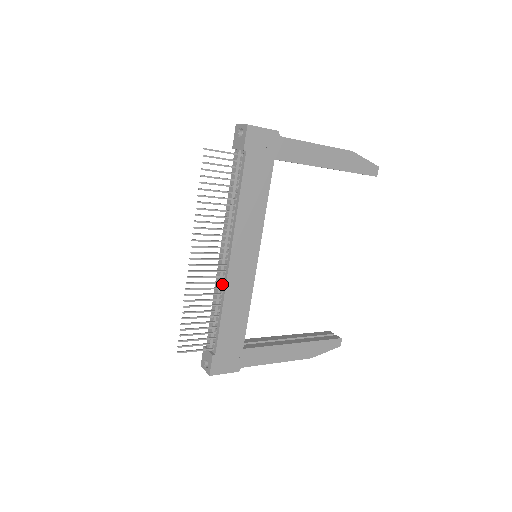
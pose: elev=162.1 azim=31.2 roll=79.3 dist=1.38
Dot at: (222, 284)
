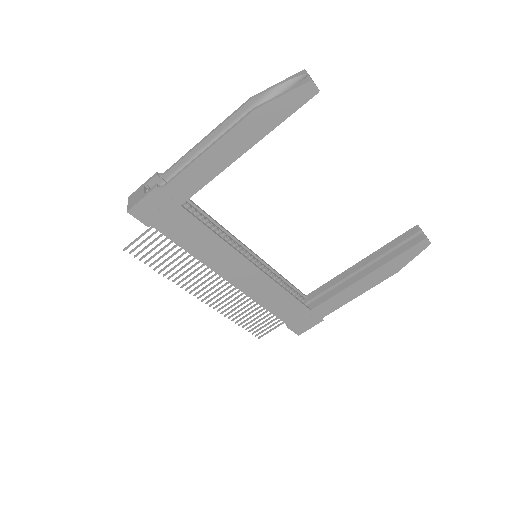
Dot at: occluded
